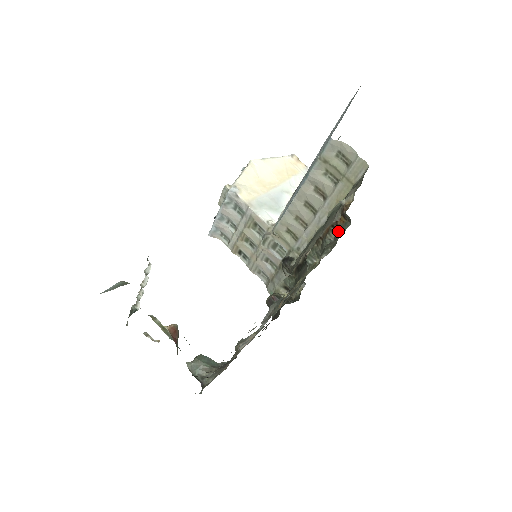
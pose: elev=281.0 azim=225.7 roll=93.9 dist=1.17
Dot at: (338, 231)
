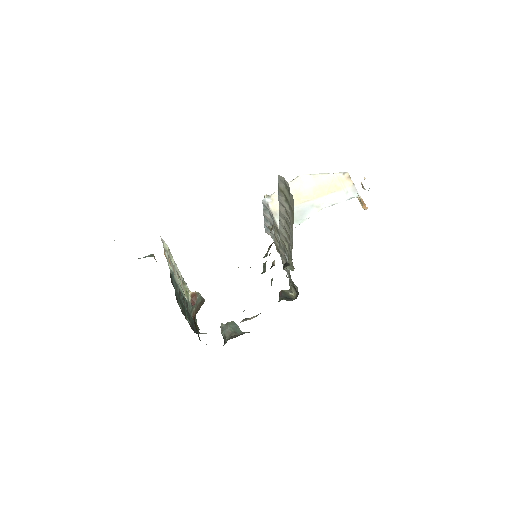
Dot at: (268, 250)
